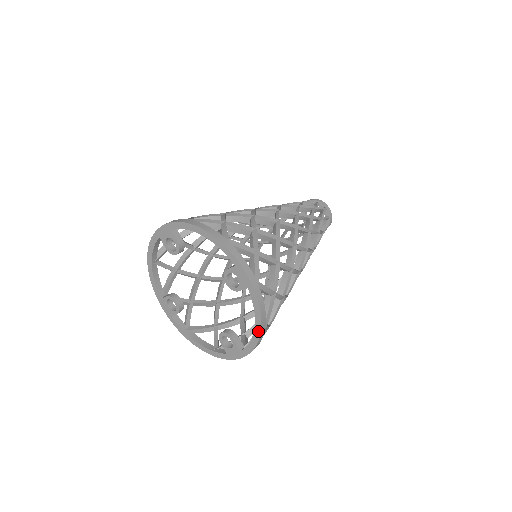
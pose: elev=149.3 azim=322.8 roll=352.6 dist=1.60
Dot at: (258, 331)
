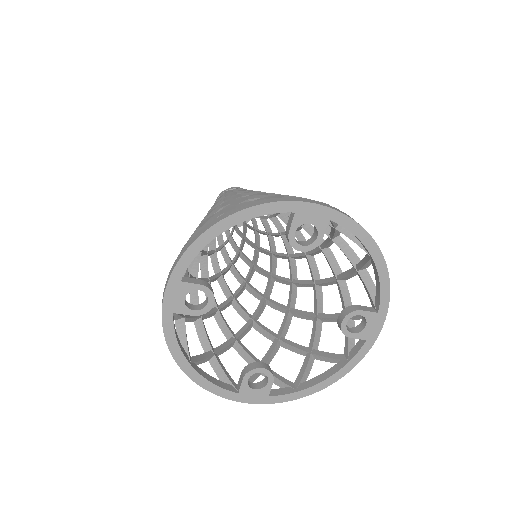
Dot at: (379, 257)
